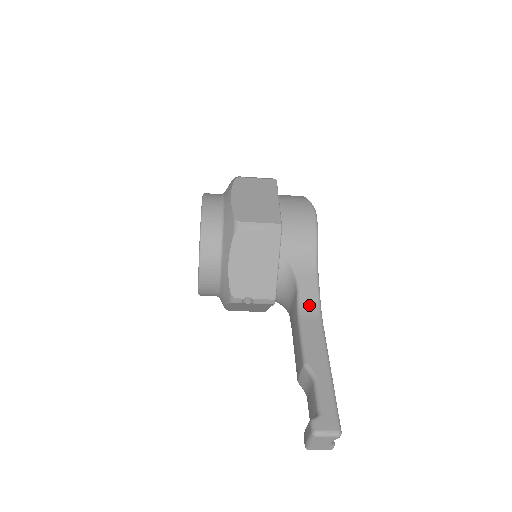
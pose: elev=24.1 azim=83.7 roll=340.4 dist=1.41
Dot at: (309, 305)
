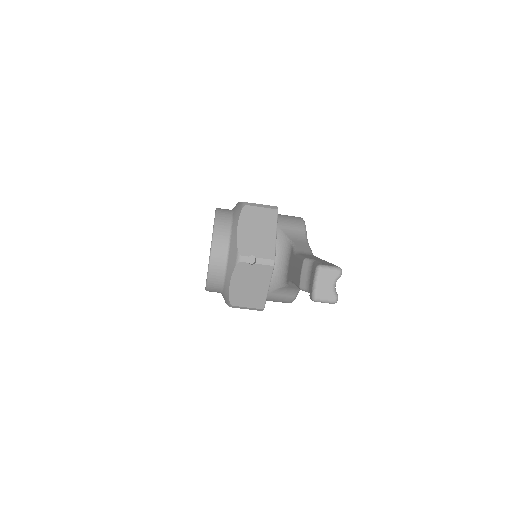
Dot at: (303, 251)
